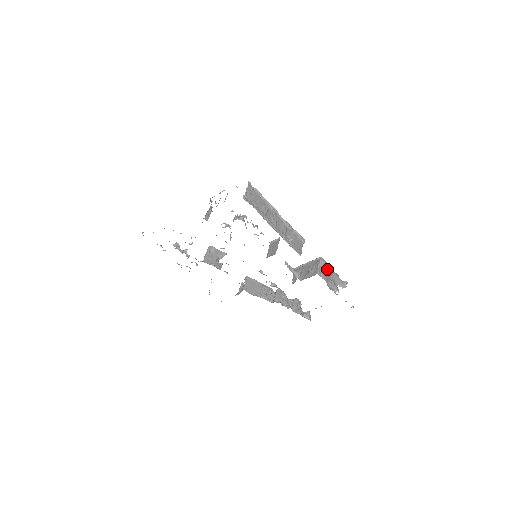
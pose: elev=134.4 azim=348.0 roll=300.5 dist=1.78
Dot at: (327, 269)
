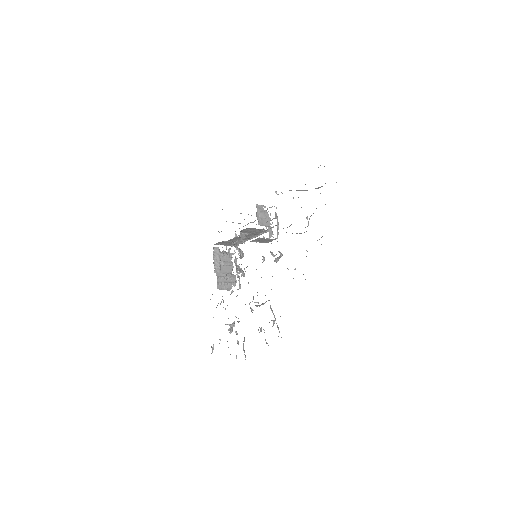
Dot at: occluded
